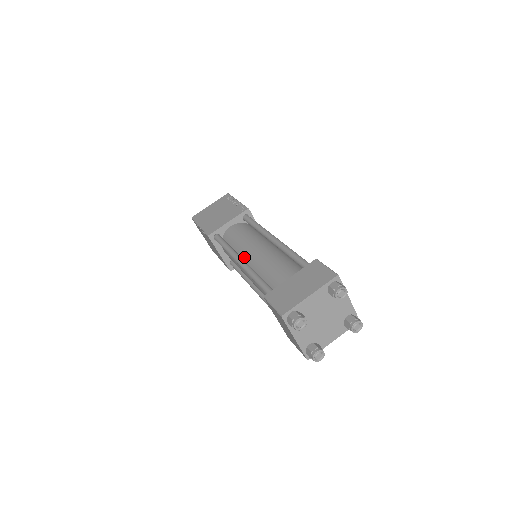
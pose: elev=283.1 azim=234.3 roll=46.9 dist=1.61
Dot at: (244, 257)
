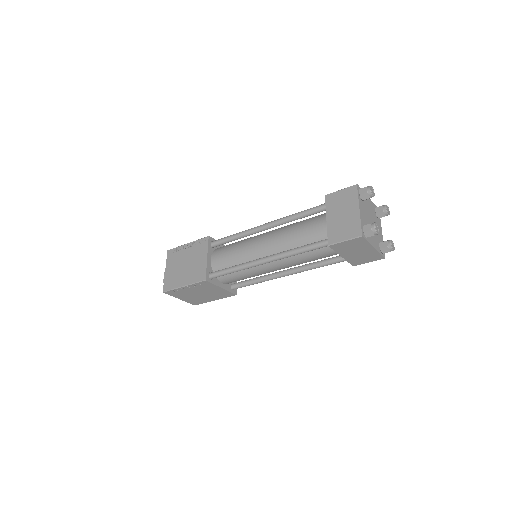
Dot at: occluded
